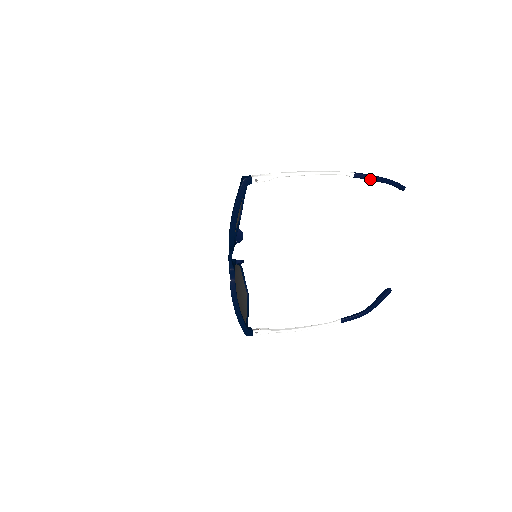
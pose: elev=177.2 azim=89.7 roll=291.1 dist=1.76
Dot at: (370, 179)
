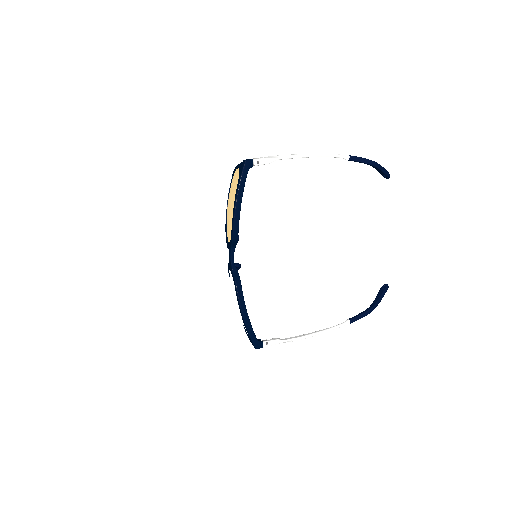
Dot at: (363, 162)
